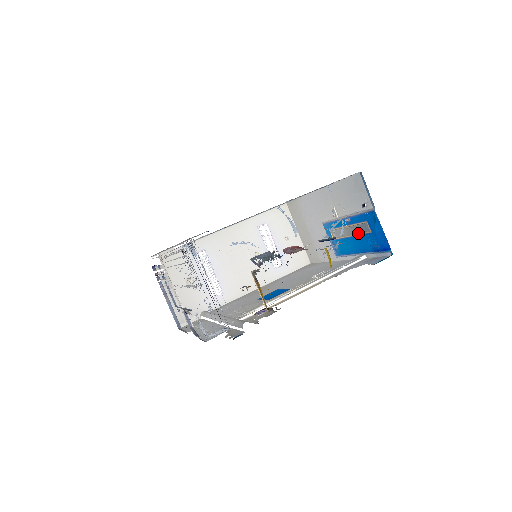
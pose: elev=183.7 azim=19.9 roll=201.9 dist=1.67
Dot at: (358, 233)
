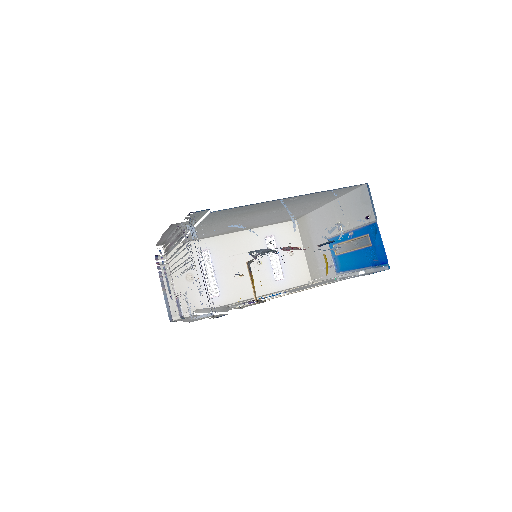
Dot at: (359, 247)
